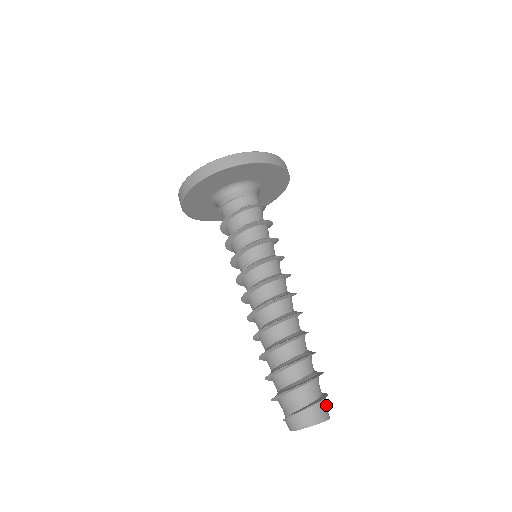
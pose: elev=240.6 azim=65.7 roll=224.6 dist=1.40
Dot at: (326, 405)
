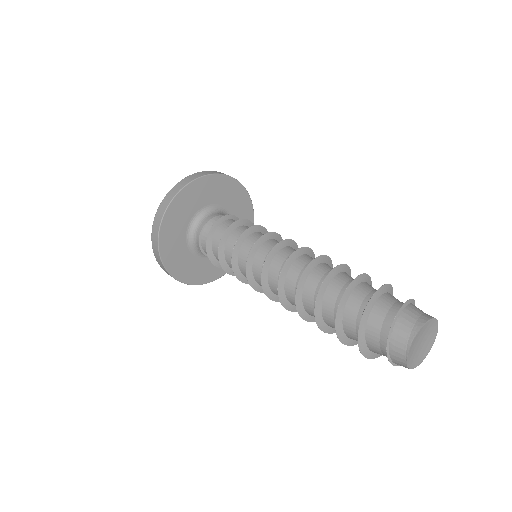
Dot at: (420, 310)
